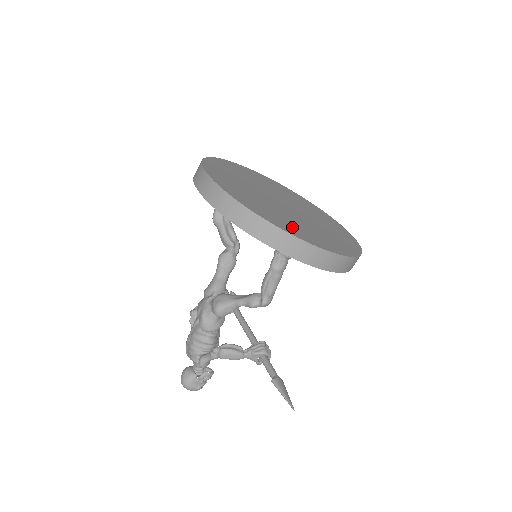
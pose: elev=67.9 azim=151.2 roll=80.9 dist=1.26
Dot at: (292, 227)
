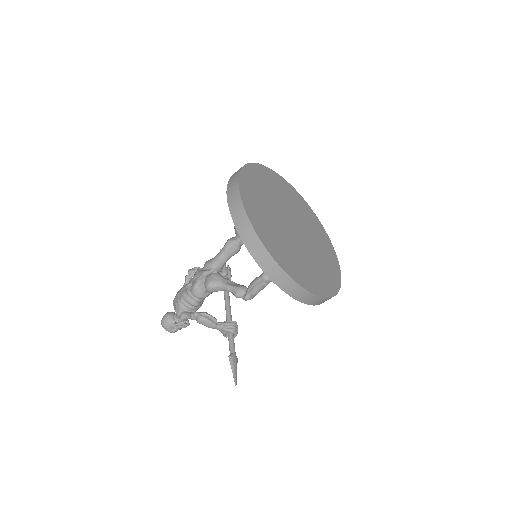
Dot at: (288, 260)
